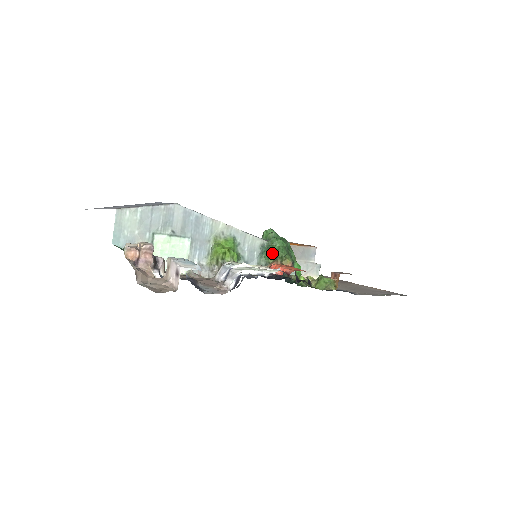
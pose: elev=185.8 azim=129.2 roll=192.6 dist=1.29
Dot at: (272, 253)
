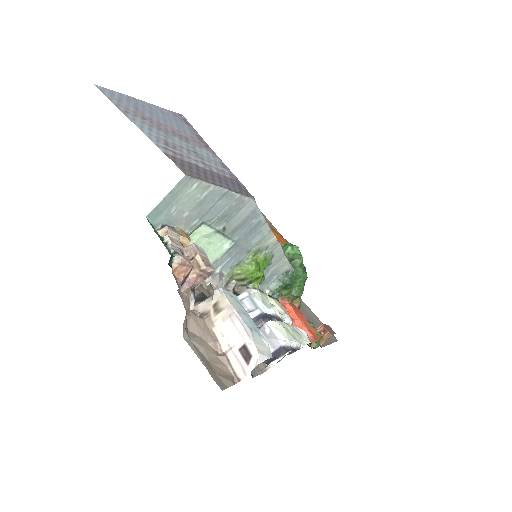
Dot at: (292, 287)
